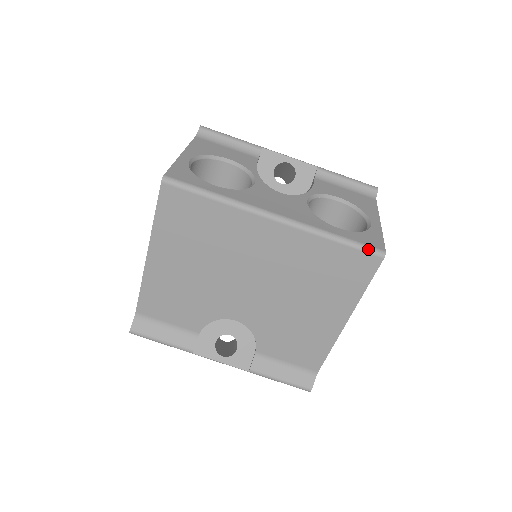
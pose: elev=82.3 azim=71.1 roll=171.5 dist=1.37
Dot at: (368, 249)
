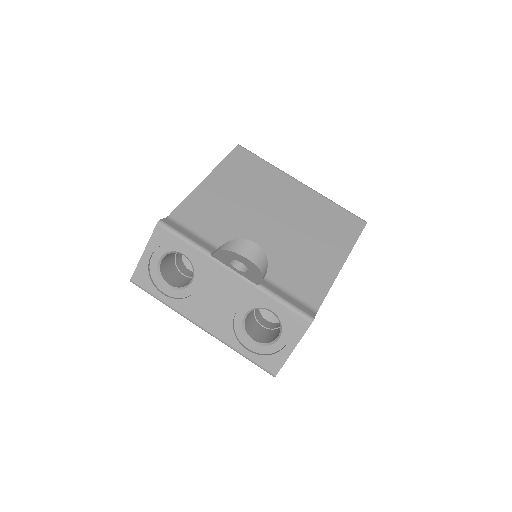
Dot at: (357, 216)
